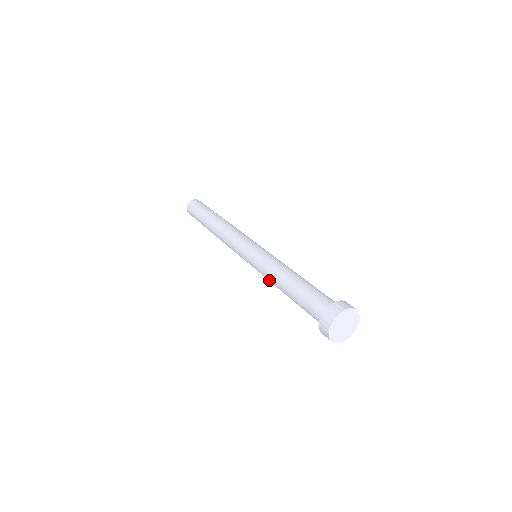
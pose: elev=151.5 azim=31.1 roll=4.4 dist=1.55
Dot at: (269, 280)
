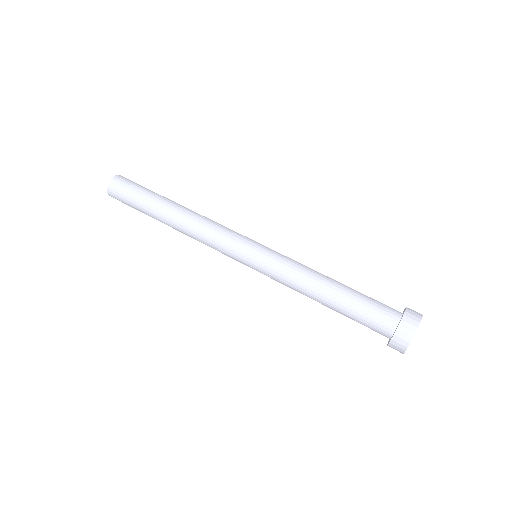
Dot at: (293, 289)
